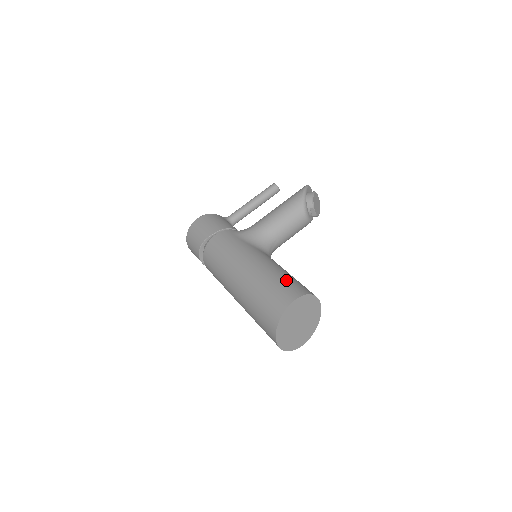
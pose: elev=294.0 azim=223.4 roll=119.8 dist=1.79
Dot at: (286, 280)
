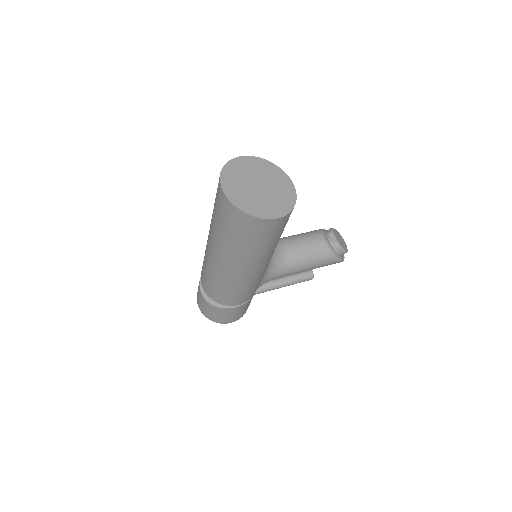
Dot at: occluded
